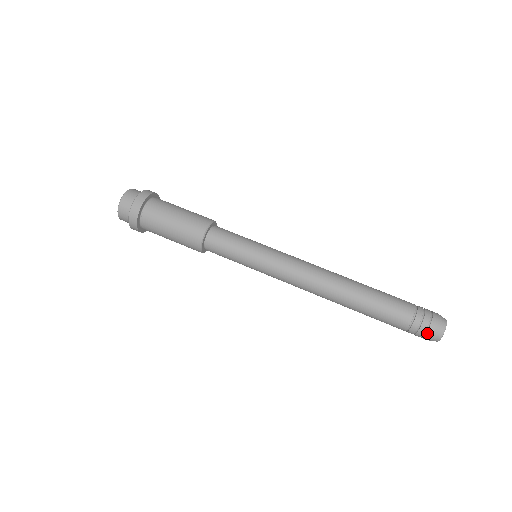
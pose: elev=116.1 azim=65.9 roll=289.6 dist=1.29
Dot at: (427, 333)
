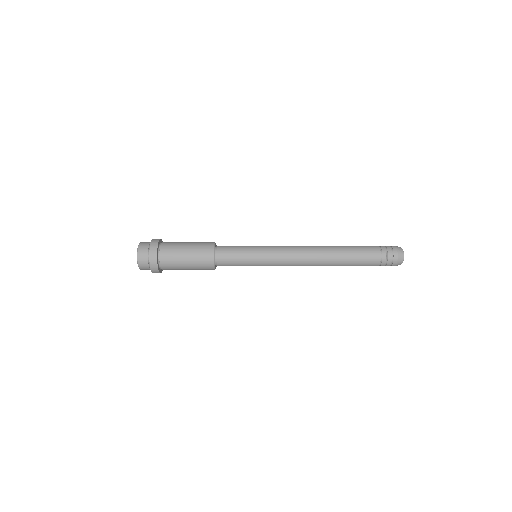
Dot at: (394, 261)
